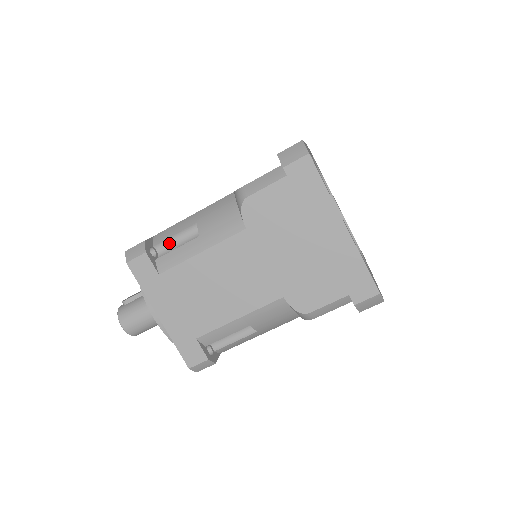
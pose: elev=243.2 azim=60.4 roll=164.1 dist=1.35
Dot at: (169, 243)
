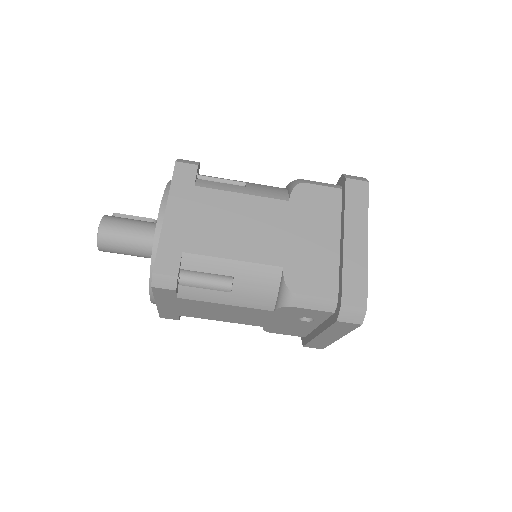
Dot at: occluded
